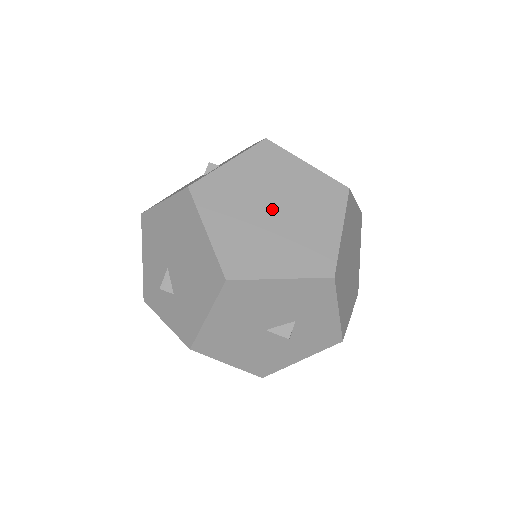
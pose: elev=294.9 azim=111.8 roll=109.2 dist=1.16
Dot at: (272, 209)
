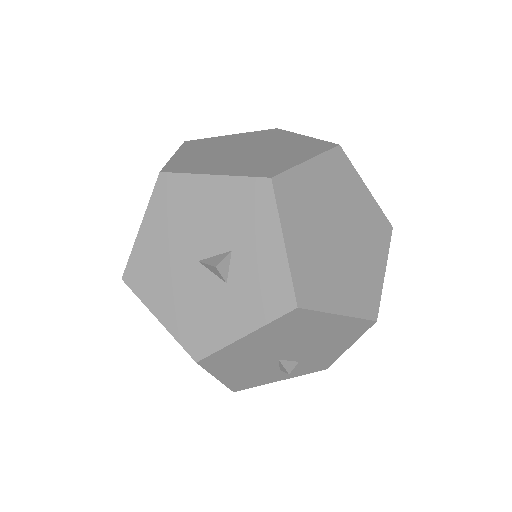
Dot at: (245, 150)
